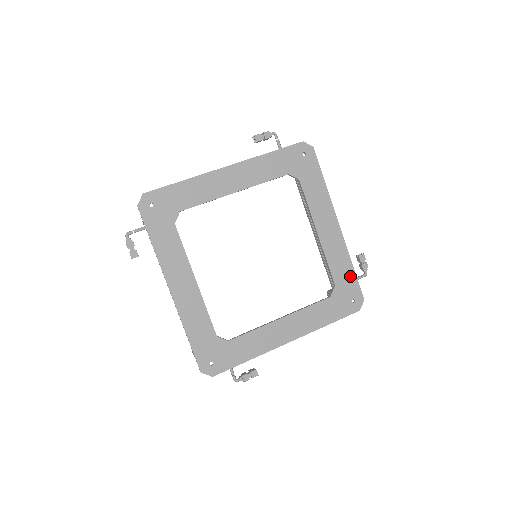
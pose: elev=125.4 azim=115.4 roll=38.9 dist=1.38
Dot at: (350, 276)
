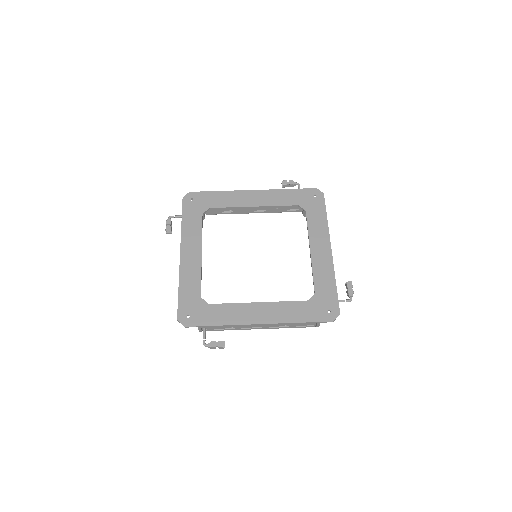
Dot at: (331, 290)
